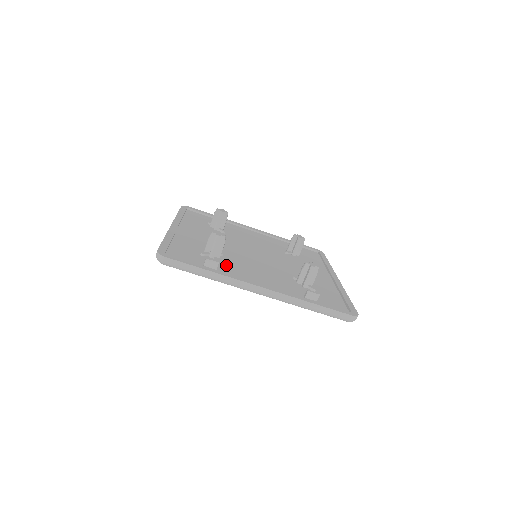
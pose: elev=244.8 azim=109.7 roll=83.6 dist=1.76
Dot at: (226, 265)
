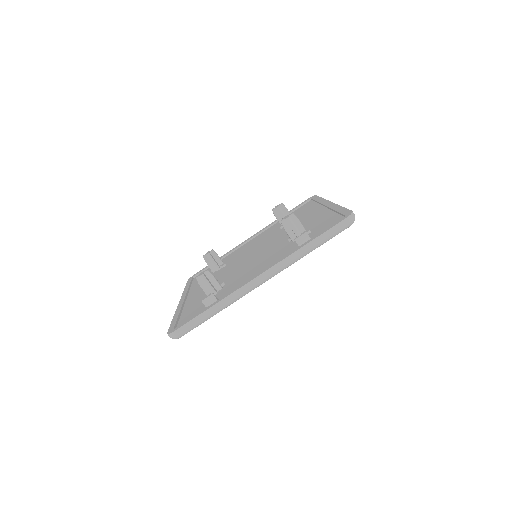
Dot at: (228, 288)
